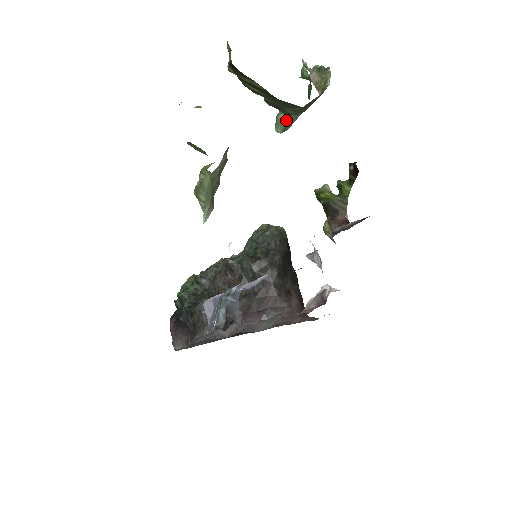
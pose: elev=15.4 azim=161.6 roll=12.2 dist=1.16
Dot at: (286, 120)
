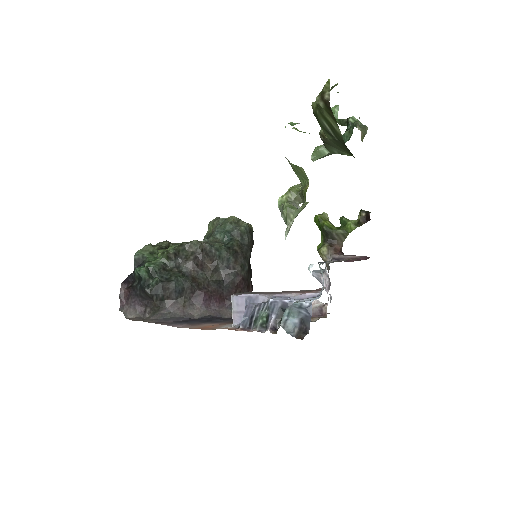
Dot at: (325, 154)
